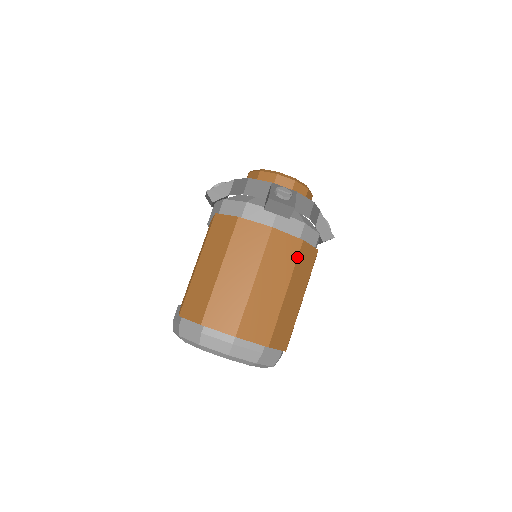
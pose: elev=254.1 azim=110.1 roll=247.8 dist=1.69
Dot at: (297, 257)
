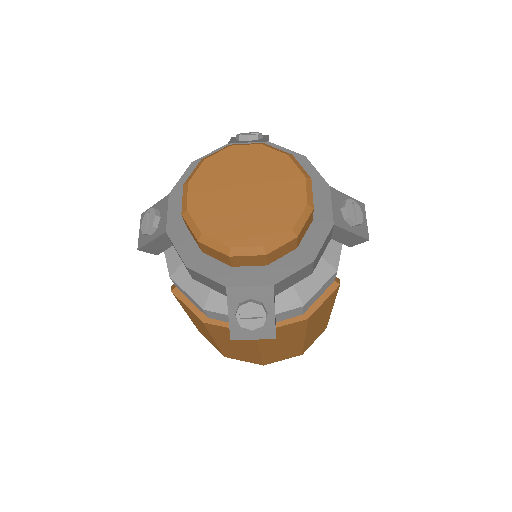
Dot at: (306, 327)
